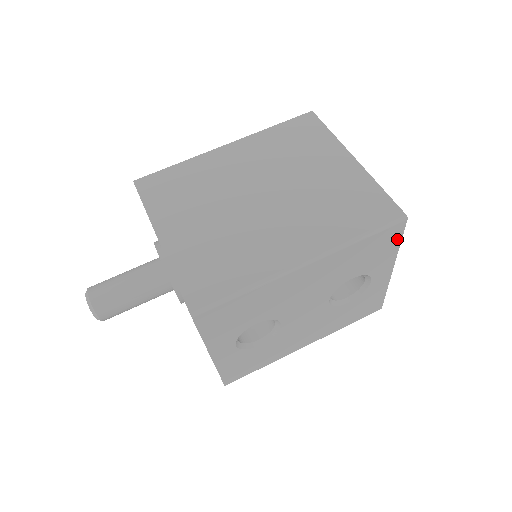
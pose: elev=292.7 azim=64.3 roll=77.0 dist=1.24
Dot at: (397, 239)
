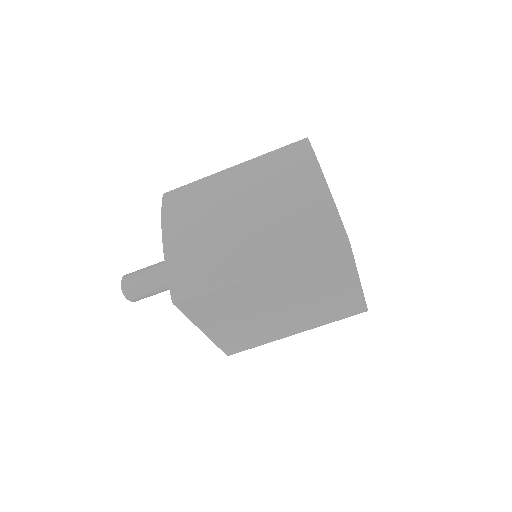
Dot at: occluded
